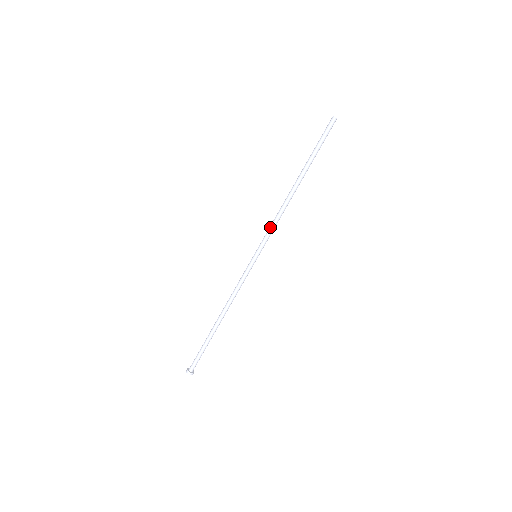
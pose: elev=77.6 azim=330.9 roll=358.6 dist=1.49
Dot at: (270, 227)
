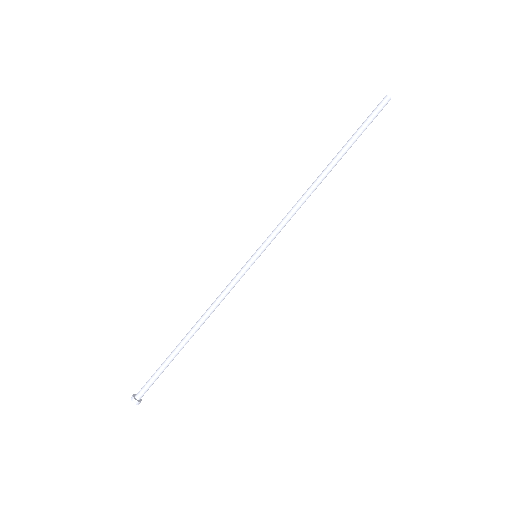
Dot at: occluded
